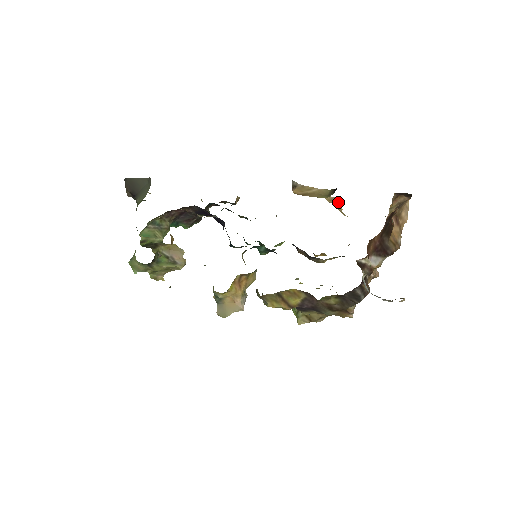
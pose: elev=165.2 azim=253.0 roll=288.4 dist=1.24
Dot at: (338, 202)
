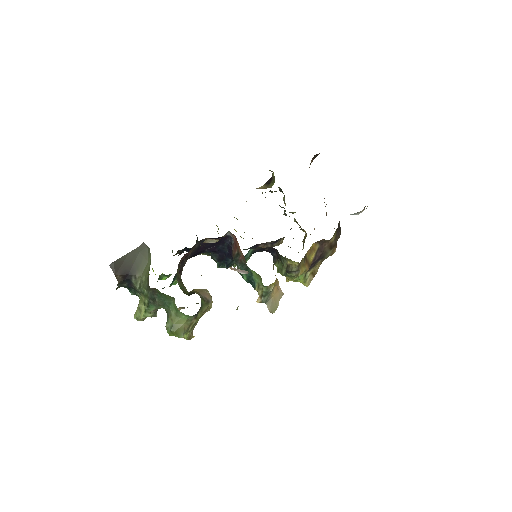
Dot at: occluded
